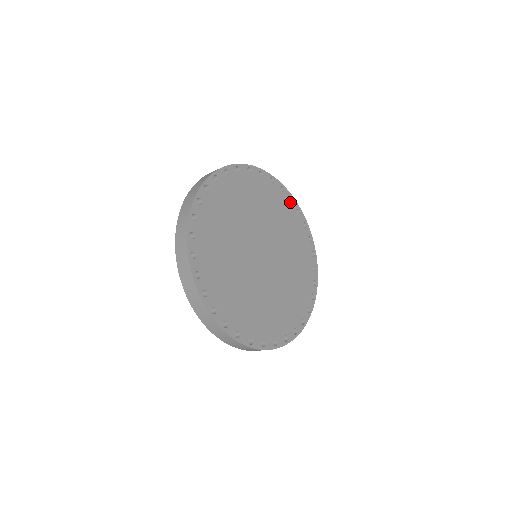
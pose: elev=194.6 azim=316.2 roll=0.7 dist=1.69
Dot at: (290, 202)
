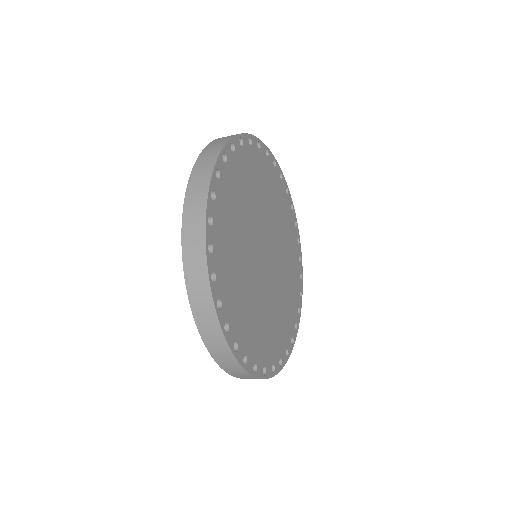
Dot at: (291, 209)
